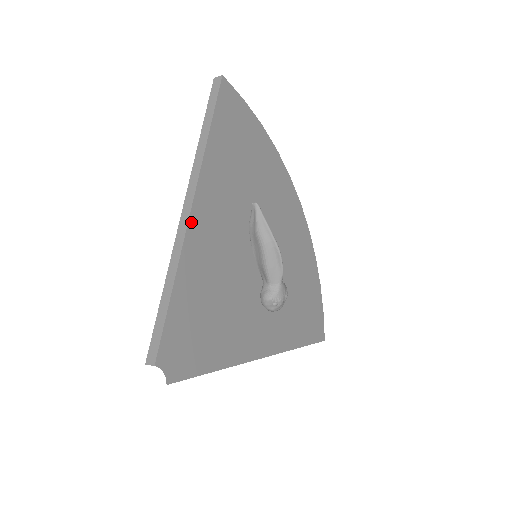
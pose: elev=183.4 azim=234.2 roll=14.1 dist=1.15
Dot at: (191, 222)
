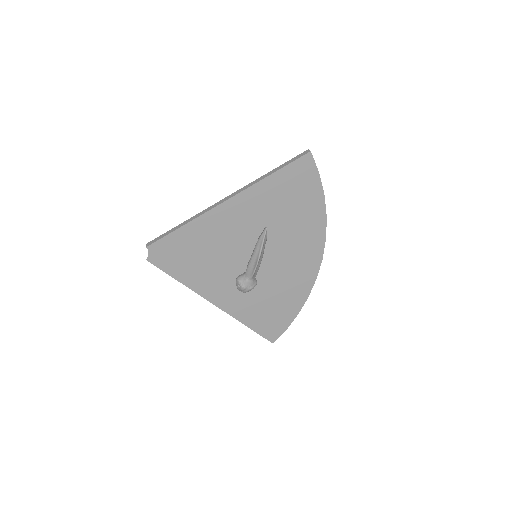
Dot at: (220, 207)
